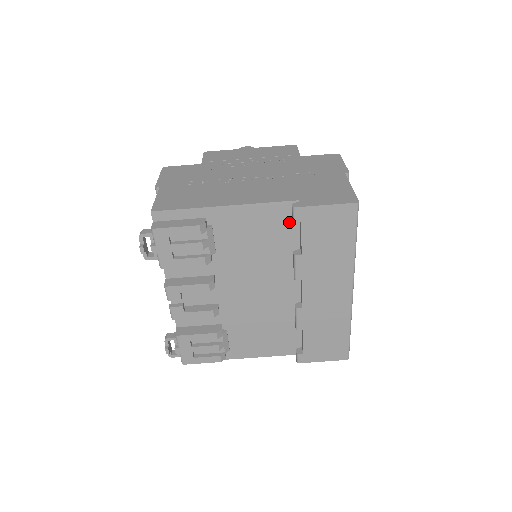
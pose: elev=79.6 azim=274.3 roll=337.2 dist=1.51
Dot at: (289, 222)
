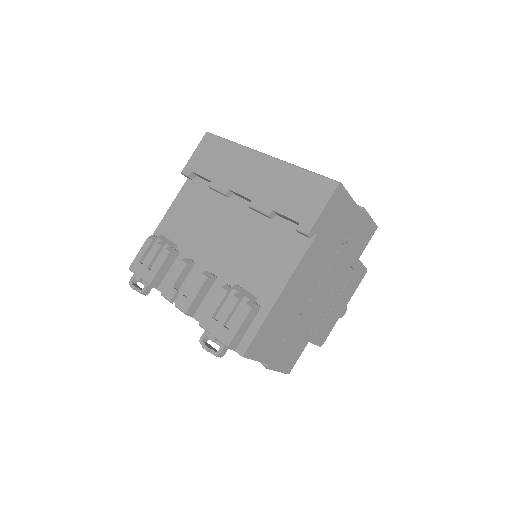
Dot at: (198, 186)
